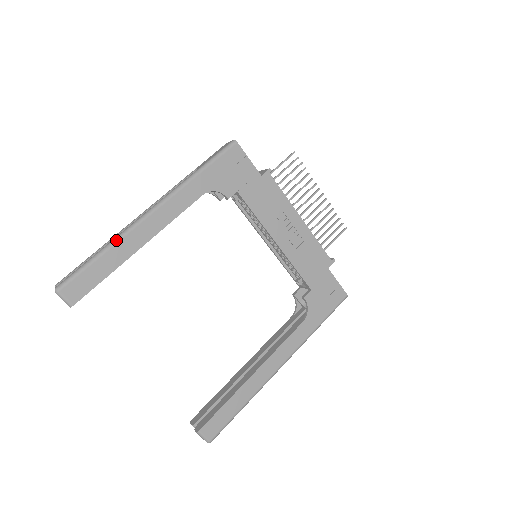
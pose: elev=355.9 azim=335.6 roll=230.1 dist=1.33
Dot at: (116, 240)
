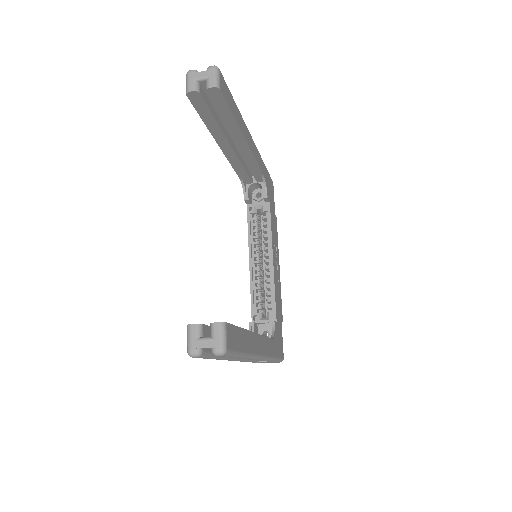
Dot at: (240, 113)
